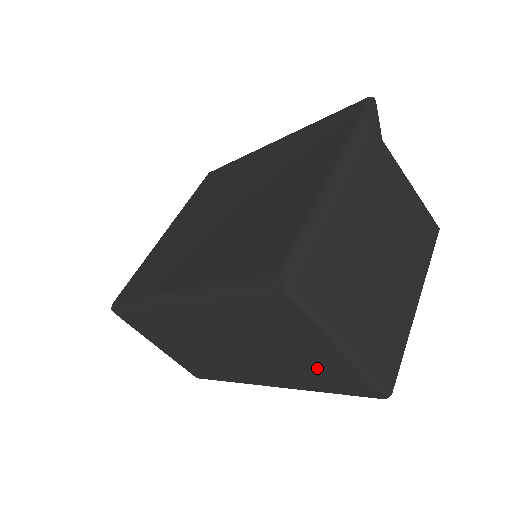
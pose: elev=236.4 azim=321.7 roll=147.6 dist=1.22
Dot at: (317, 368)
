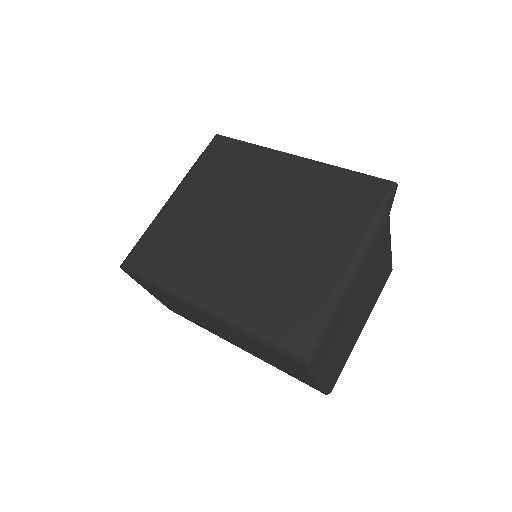
Dot at: (290, 371)
